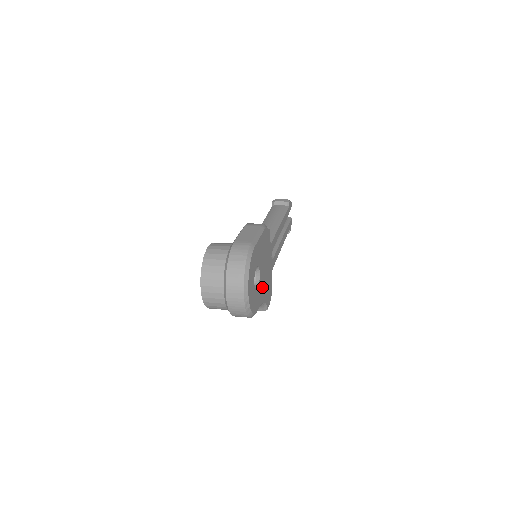
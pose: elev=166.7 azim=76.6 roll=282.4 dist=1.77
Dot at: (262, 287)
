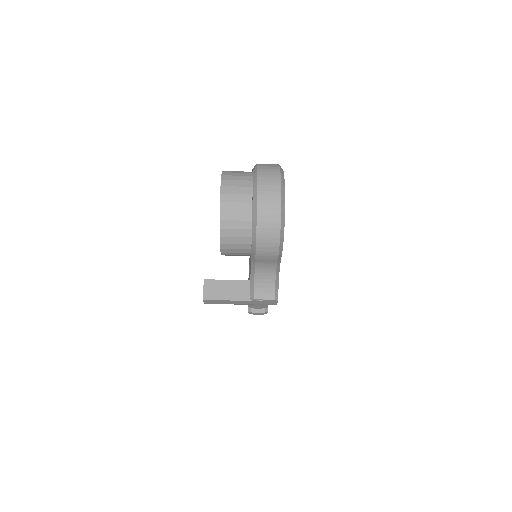
Dot at: occluded
